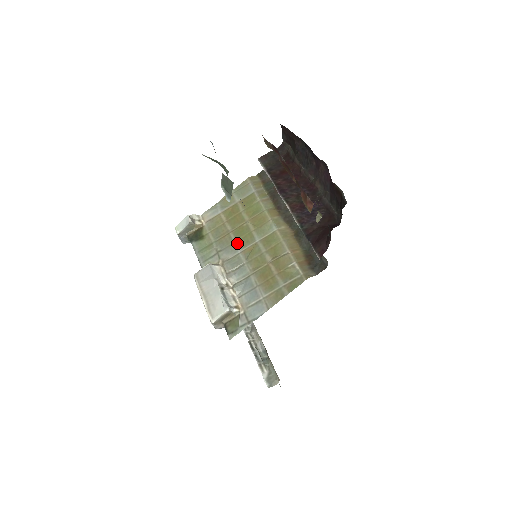
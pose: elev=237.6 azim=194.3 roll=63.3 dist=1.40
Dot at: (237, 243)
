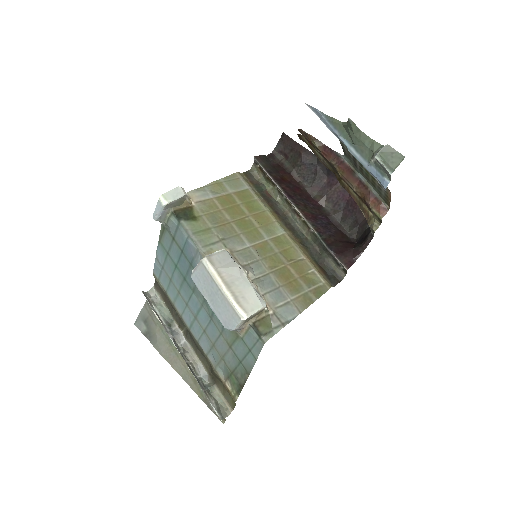
Dot at: (243, 235)
